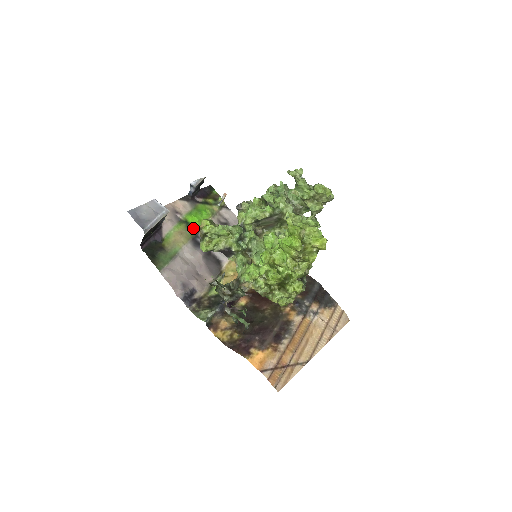
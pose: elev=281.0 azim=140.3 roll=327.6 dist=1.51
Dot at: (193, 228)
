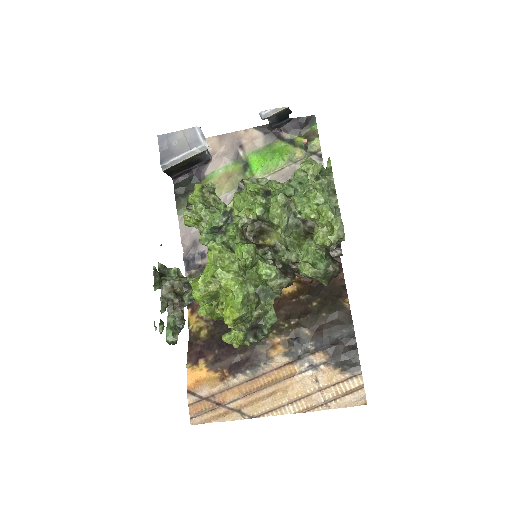
Dot at: (250, 174)
